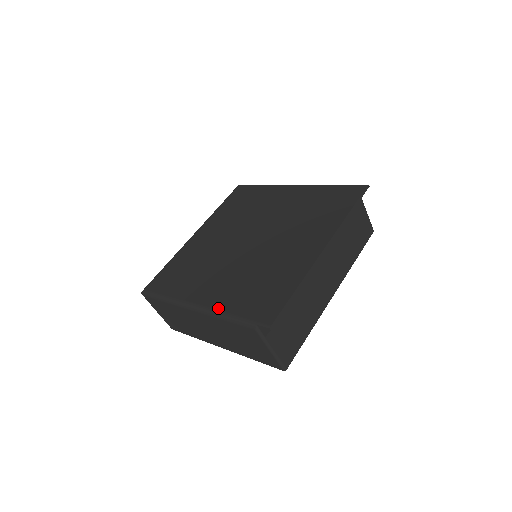
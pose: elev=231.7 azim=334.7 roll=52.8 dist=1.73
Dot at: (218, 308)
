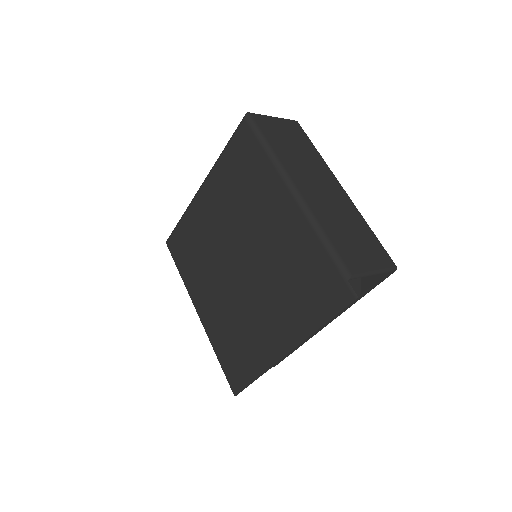
Dot at: (209, 335)
